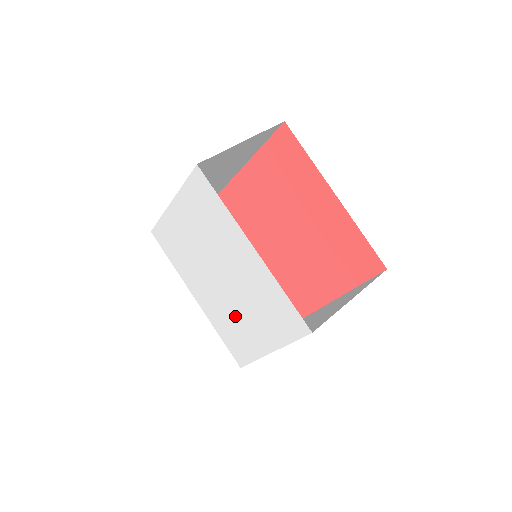
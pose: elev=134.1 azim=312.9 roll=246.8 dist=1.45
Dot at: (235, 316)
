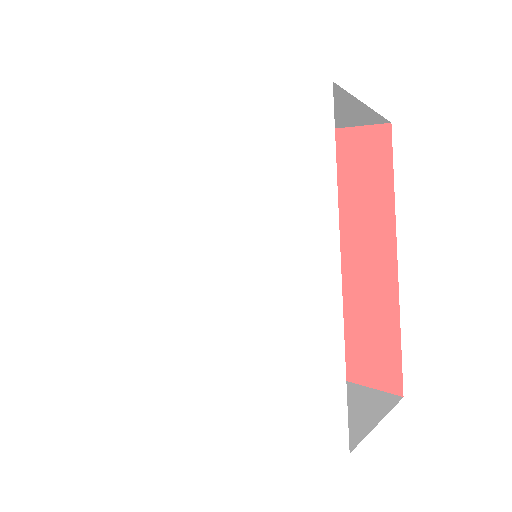
Dot at: (262, 293)
